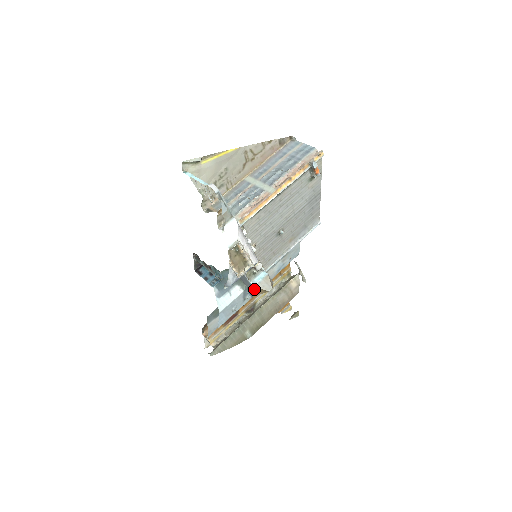
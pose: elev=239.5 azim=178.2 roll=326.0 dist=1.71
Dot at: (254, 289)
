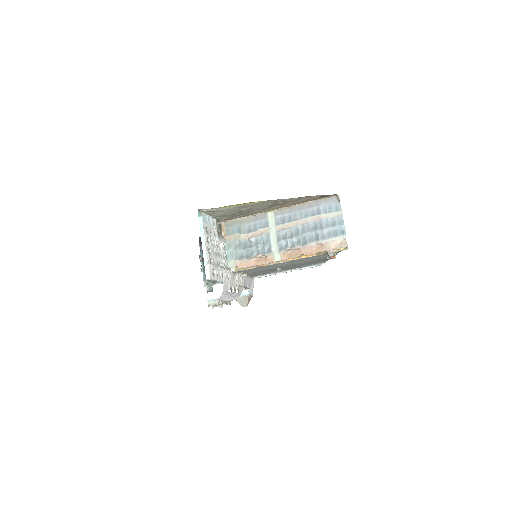
Dot at: occluded
